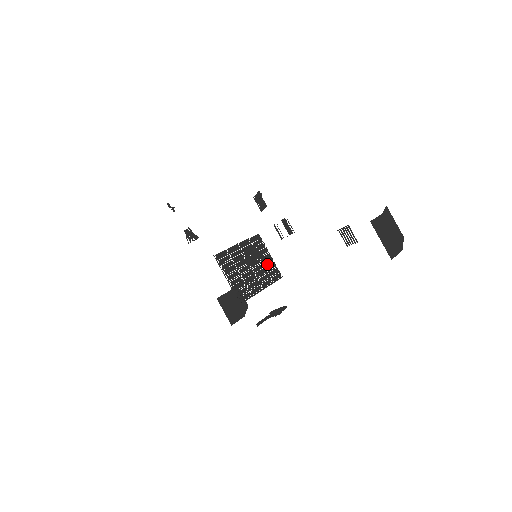
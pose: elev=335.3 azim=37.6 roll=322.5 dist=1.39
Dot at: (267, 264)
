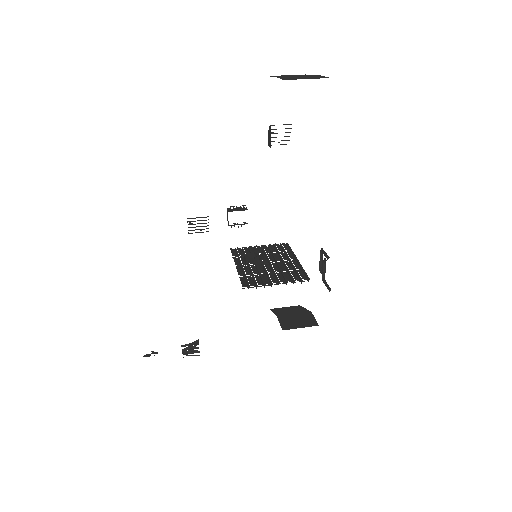
Dot at: (268, 251)
